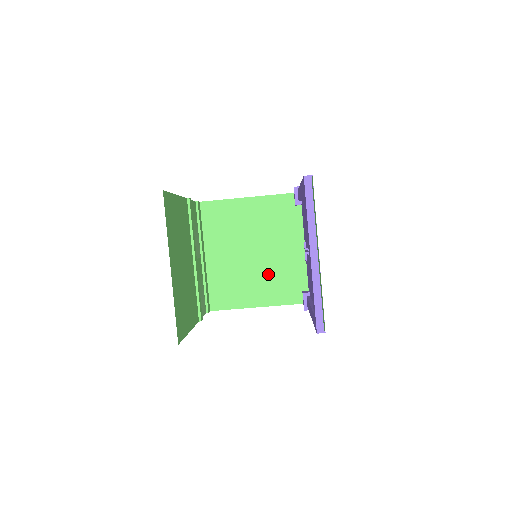
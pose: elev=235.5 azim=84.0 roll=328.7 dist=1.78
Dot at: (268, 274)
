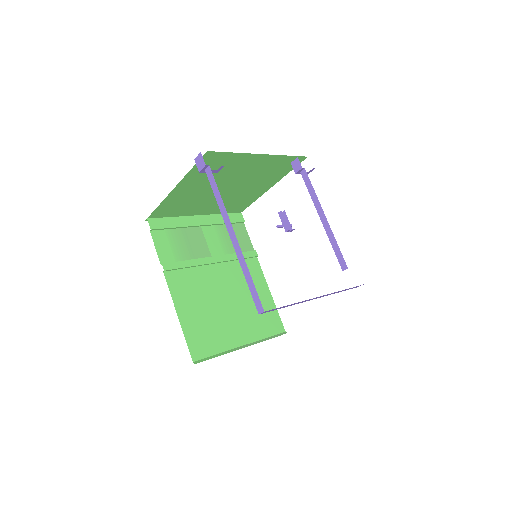
Dot at: (252, 182)
